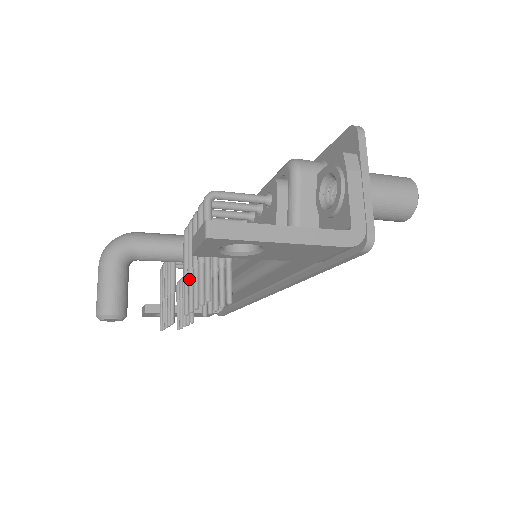
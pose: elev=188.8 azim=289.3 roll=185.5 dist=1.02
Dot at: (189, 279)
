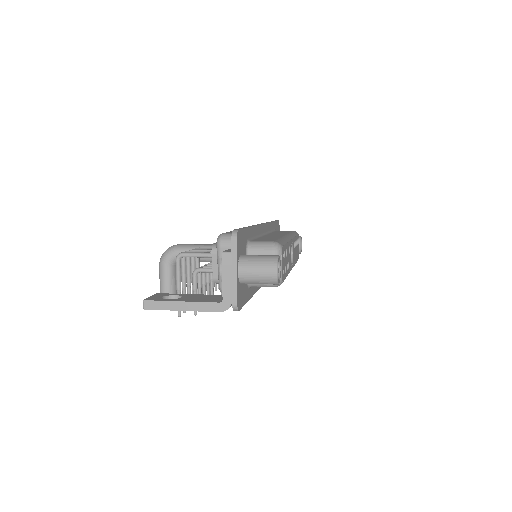
Dot at: (192, 287)
